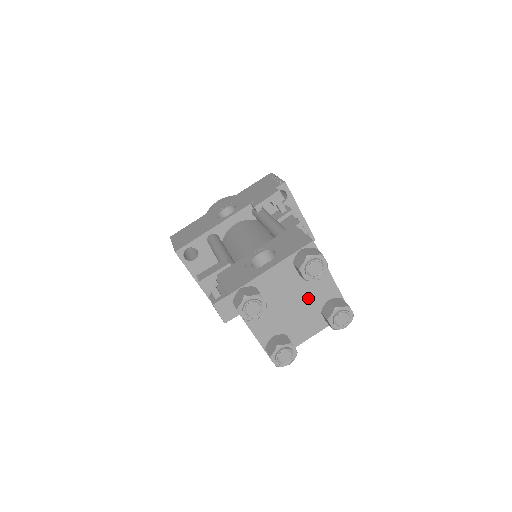
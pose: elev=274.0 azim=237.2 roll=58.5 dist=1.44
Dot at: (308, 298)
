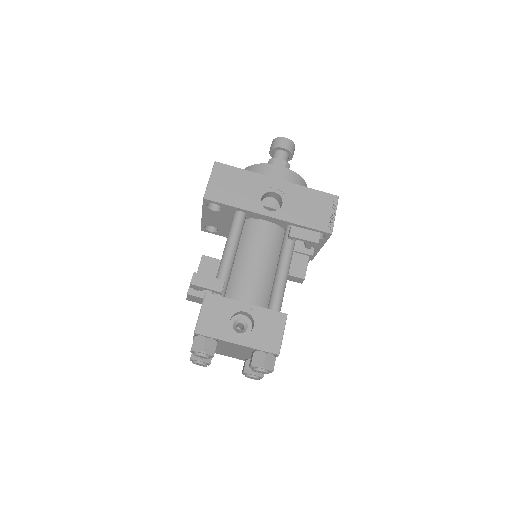
Dot at: (246, 355)
